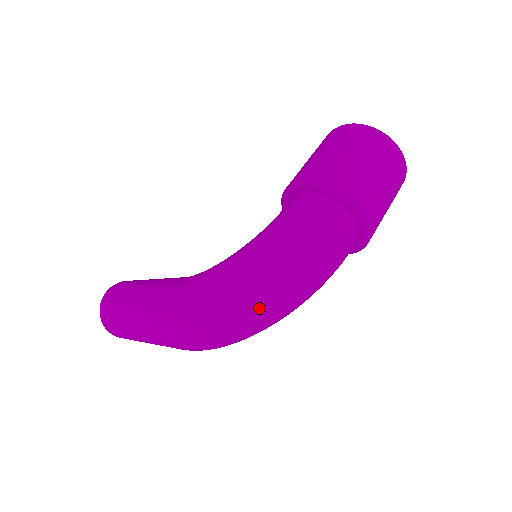
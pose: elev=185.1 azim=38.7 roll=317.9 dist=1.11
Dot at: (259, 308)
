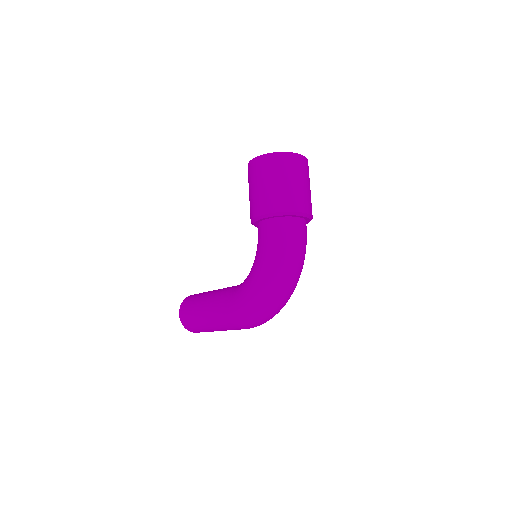
Dot at: (284, 295)
